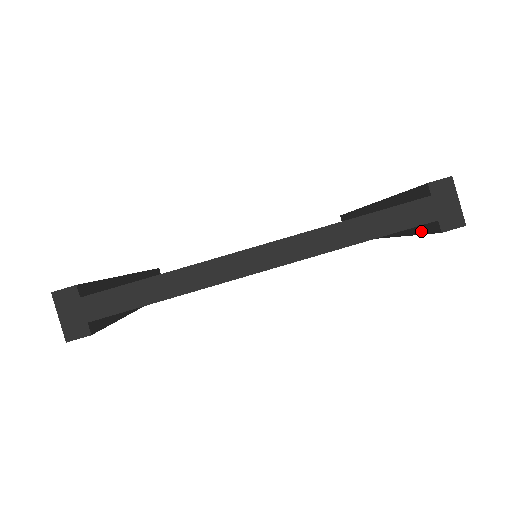
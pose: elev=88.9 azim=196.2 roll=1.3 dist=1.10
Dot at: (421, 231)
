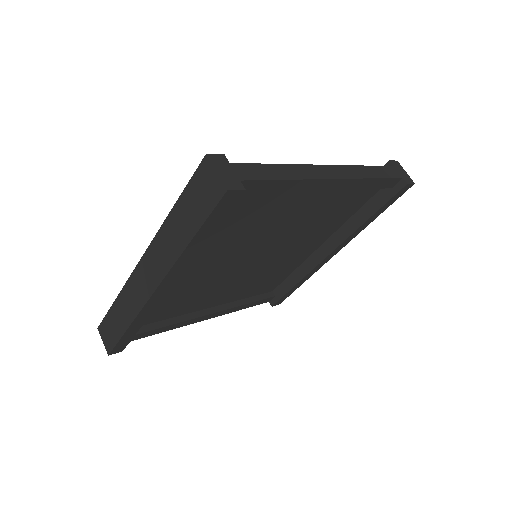
Dot at: (385, 201)
